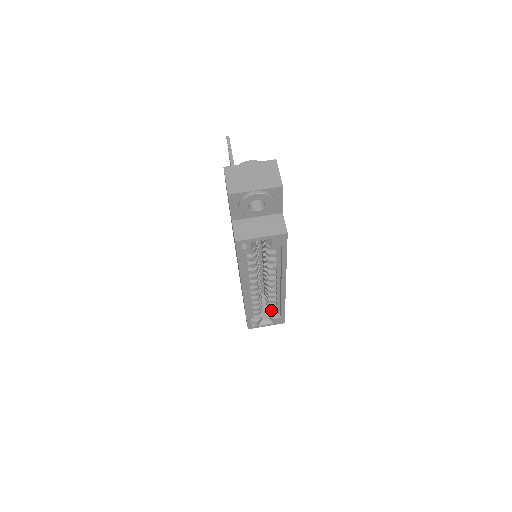
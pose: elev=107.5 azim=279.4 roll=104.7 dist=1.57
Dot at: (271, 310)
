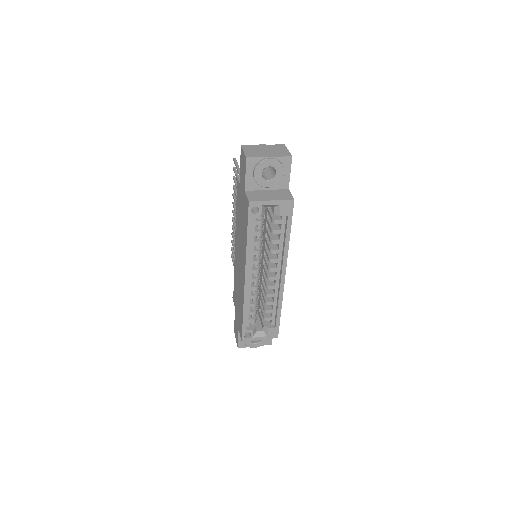
Dot at: (266, 317)
